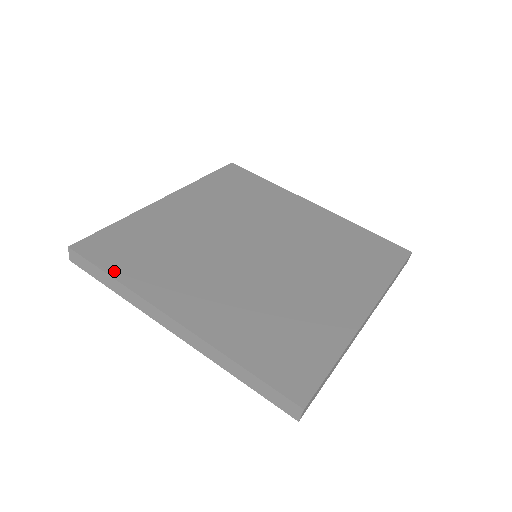
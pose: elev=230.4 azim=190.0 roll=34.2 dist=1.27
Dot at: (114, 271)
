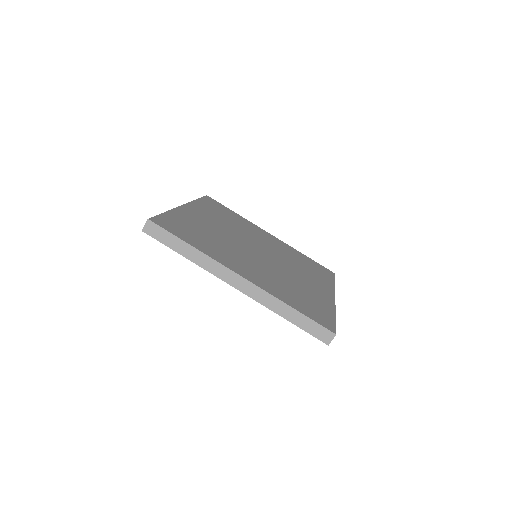
Dot at: (189, 242)
